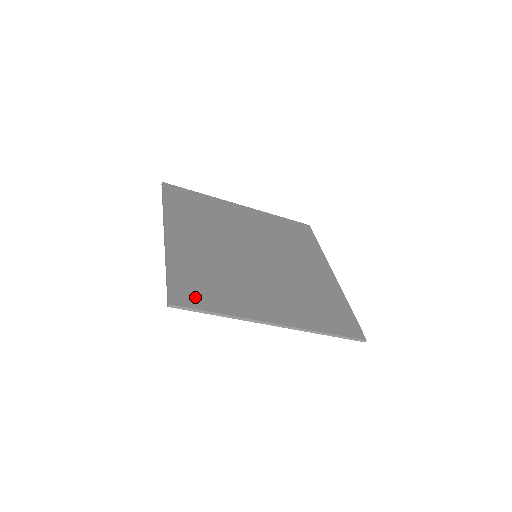
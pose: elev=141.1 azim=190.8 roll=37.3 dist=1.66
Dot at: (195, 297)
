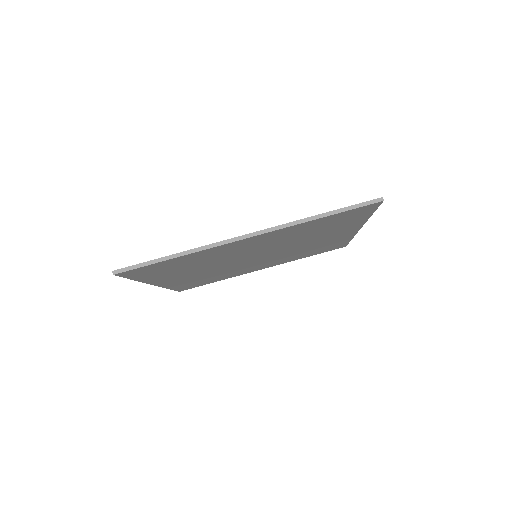
Dot at: occluded
